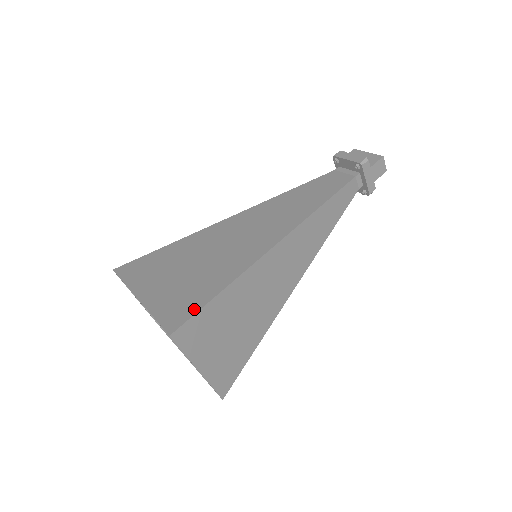
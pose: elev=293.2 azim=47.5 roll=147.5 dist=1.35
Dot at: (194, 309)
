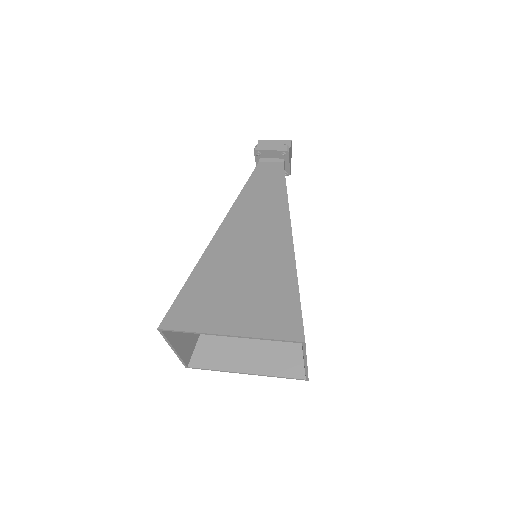
Dot at: (296, 313)
